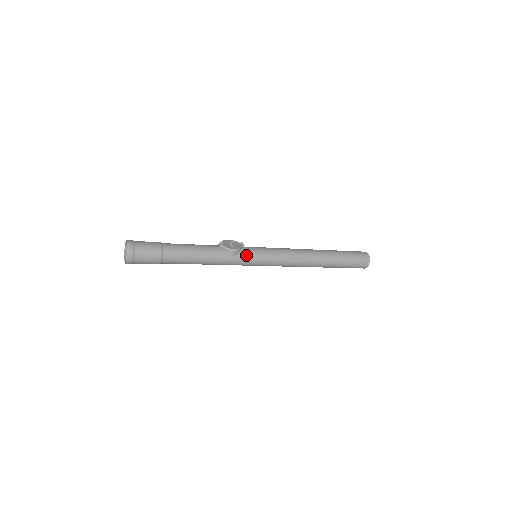
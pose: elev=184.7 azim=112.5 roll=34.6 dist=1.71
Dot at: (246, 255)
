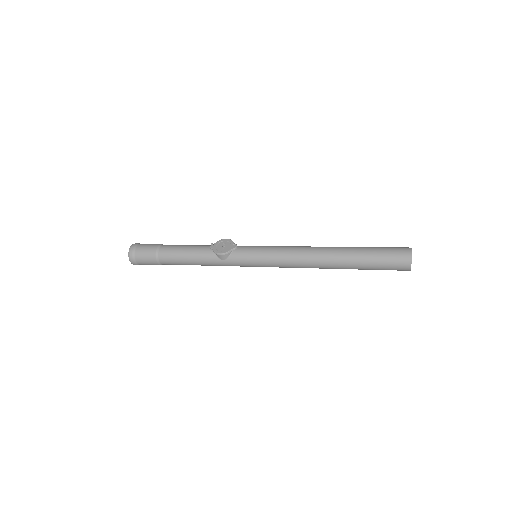
Dot at: (238, 258)
